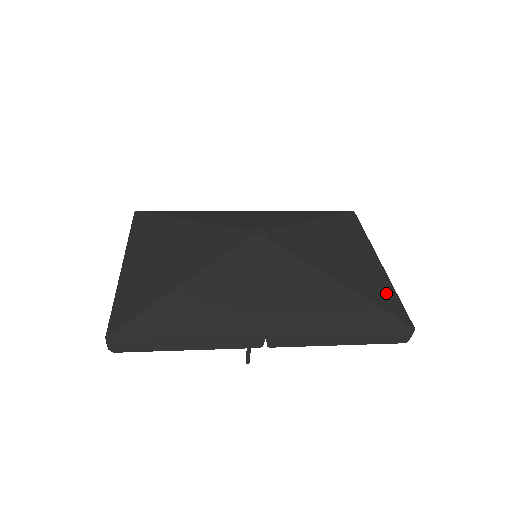
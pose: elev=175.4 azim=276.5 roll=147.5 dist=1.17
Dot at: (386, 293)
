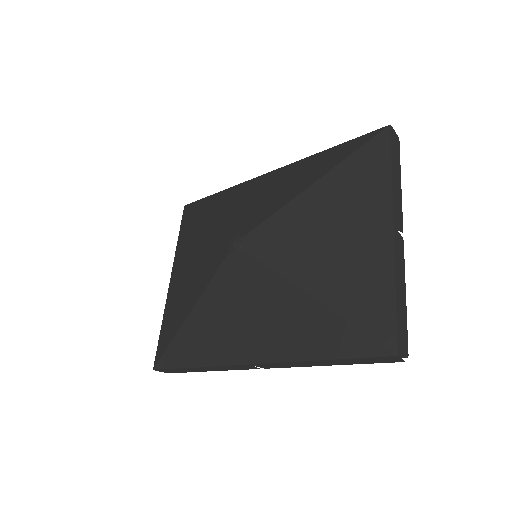
Dot at: (376, 296)
